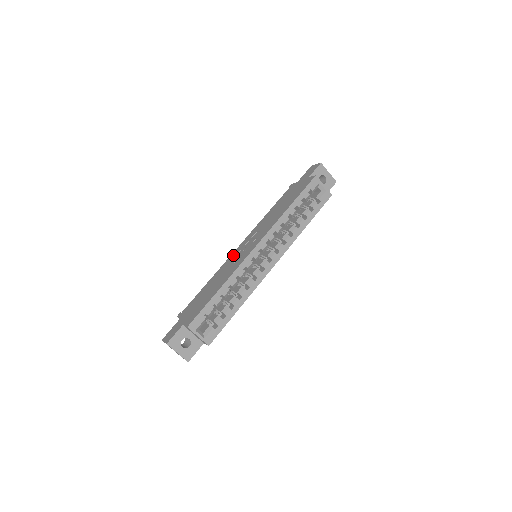
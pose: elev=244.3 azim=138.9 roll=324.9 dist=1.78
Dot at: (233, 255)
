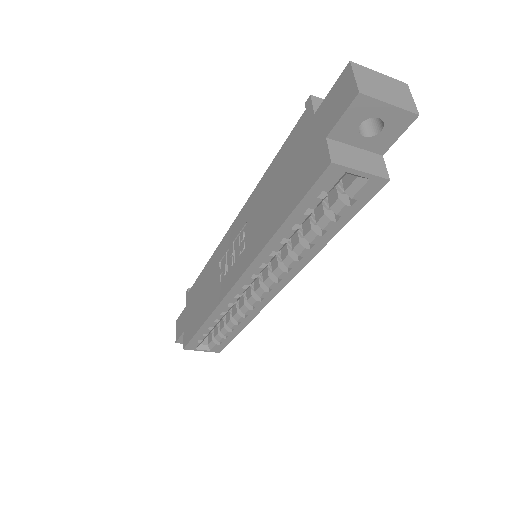
Dot at: (223, 245)
